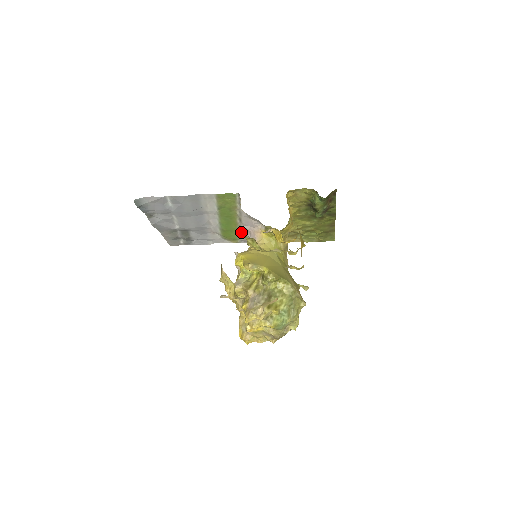
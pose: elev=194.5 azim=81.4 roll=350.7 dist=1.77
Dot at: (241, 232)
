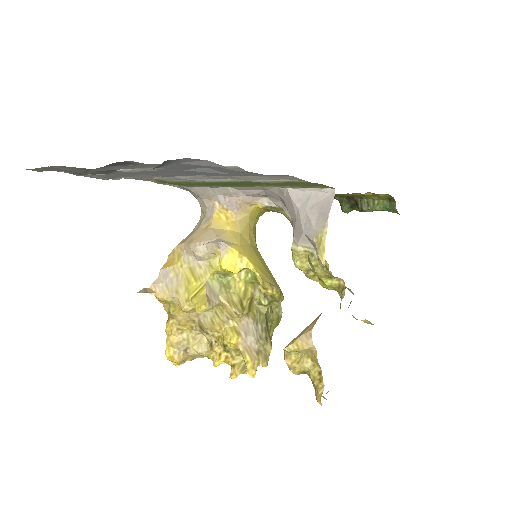
Dot at: occluded
